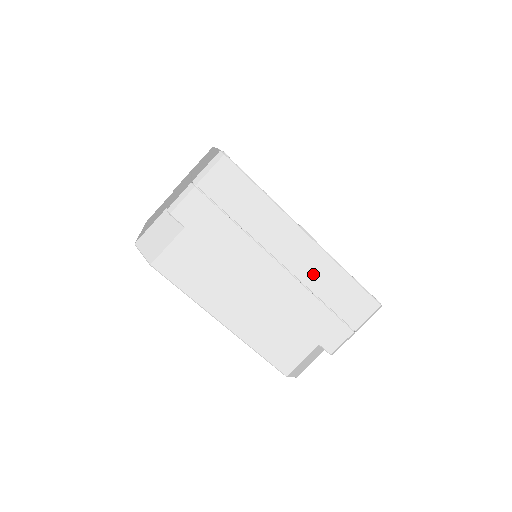
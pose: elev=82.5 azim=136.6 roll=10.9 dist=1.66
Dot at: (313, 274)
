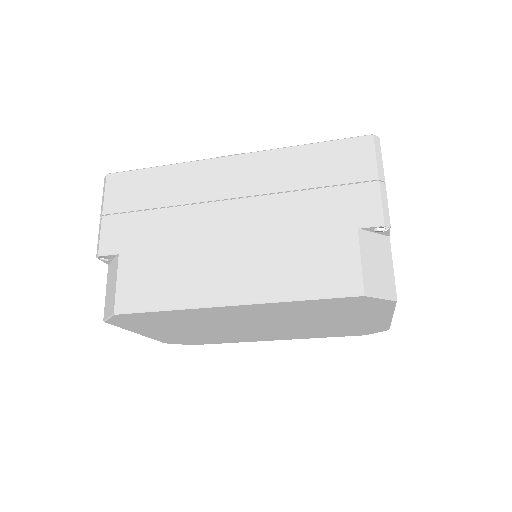
Dot at: (271, 177)
